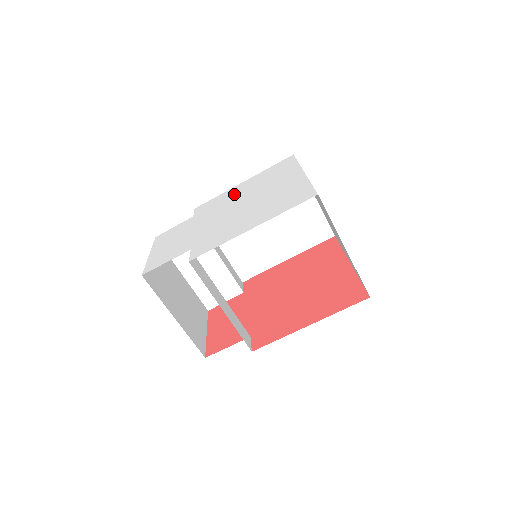
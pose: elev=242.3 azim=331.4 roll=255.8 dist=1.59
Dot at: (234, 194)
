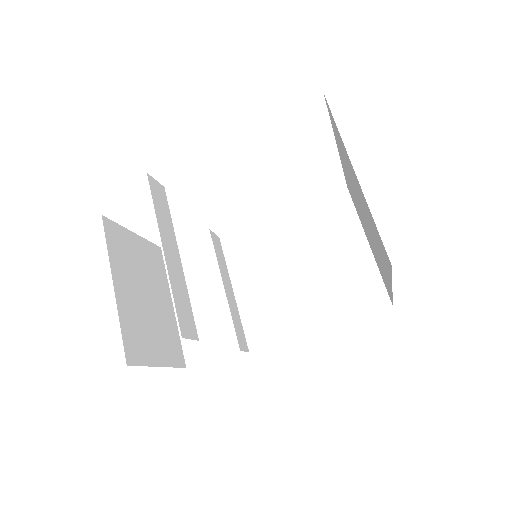
Dot at: occluded
